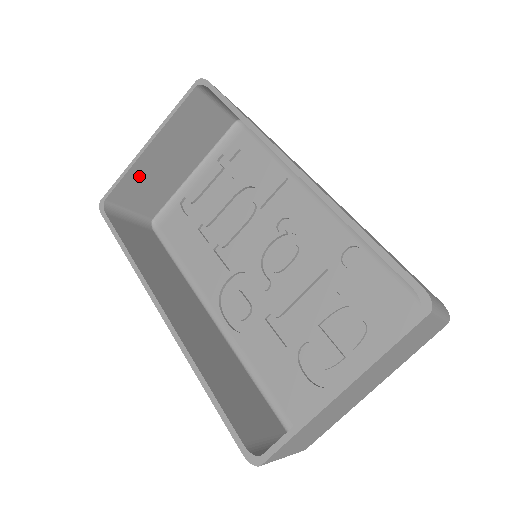
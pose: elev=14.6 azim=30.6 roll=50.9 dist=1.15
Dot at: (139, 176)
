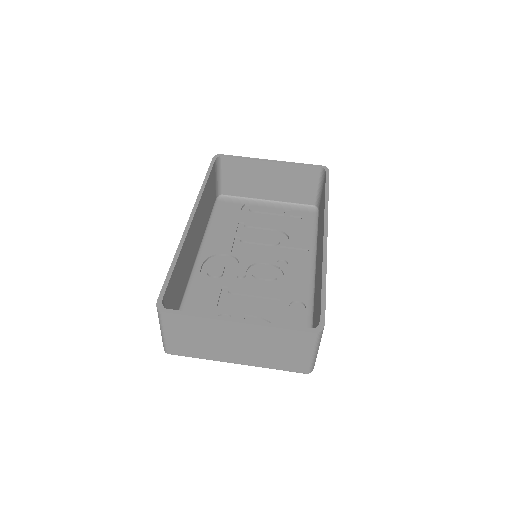
Dot at: (248, 168)
